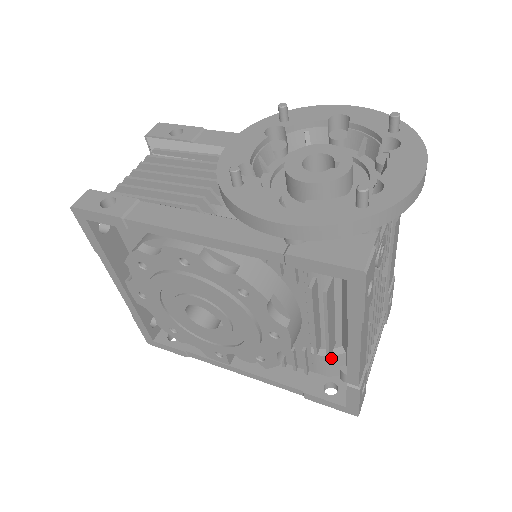
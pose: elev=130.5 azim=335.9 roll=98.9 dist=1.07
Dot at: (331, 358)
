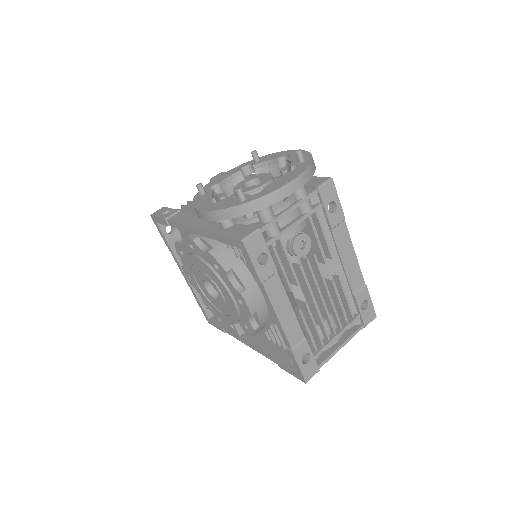
Dot at: occluded
